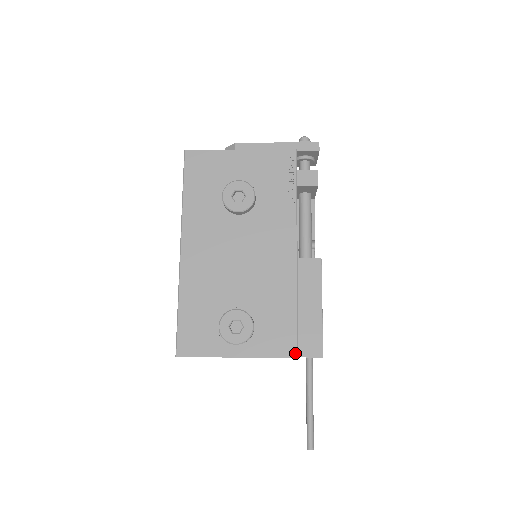
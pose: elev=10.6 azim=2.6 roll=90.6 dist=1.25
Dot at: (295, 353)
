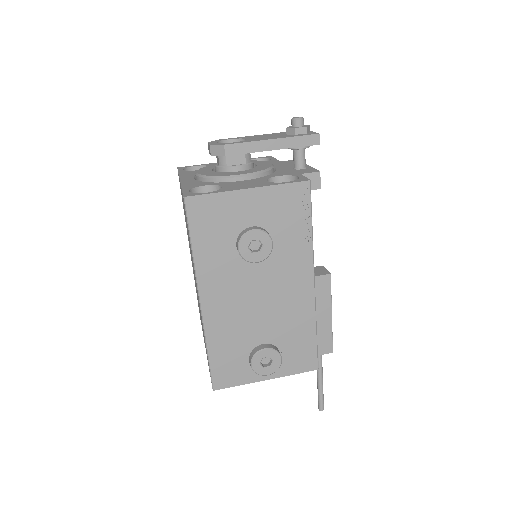
Dot at: (316, 366)
